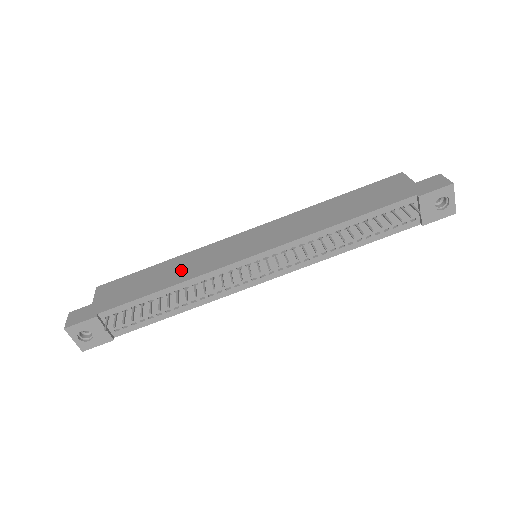
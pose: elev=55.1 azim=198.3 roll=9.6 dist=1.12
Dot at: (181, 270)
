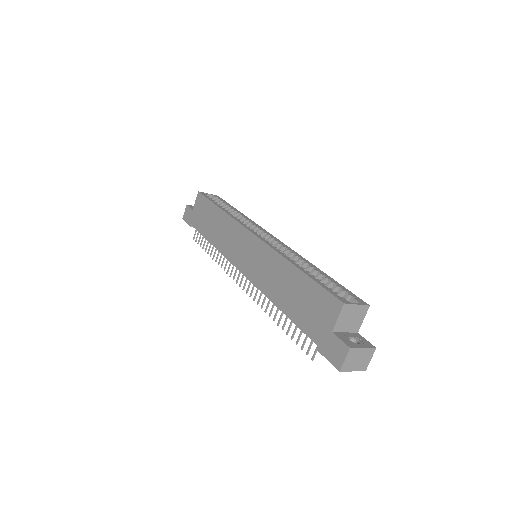
Dot at: (219, 233)
